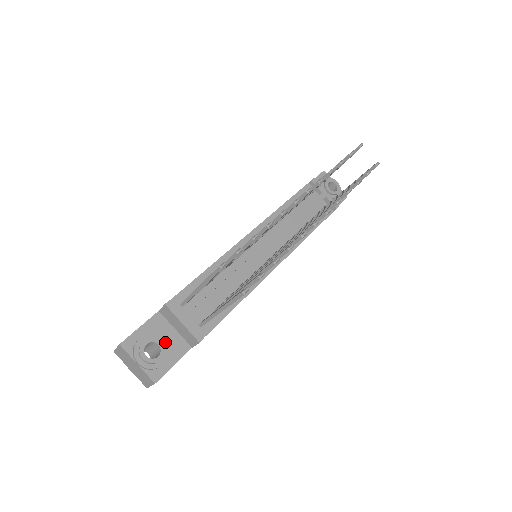
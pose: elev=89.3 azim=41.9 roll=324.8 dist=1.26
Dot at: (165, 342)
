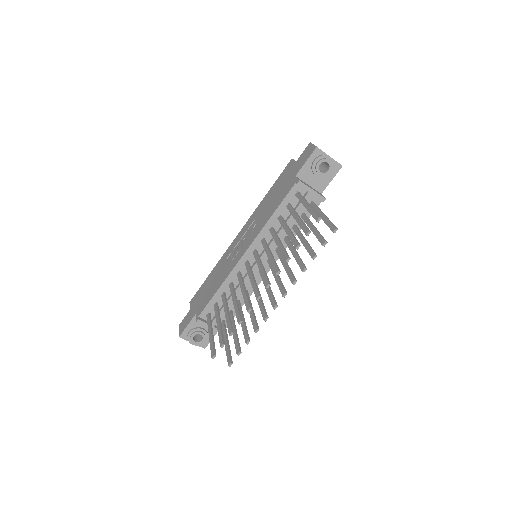
Dot at: (204, 331)
